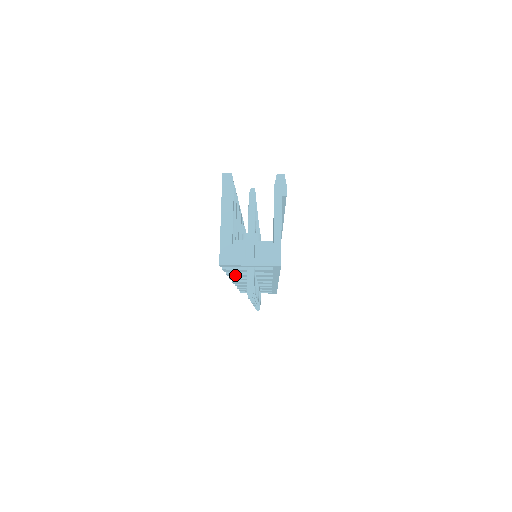
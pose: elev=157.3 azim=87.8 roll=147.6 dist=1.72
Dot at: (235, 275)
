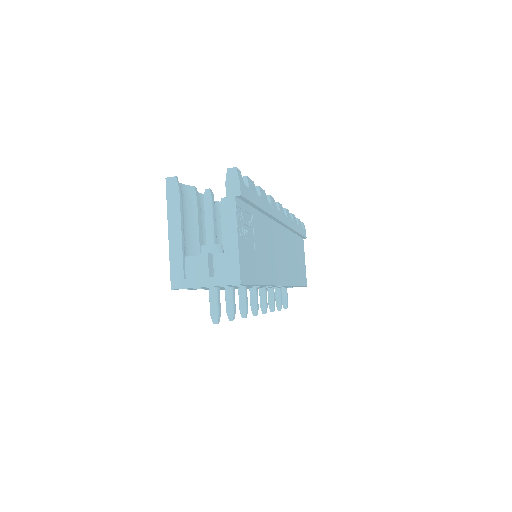
Dot at: occluded
